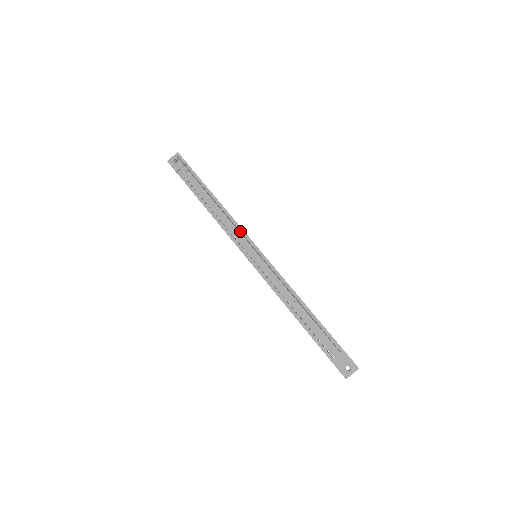
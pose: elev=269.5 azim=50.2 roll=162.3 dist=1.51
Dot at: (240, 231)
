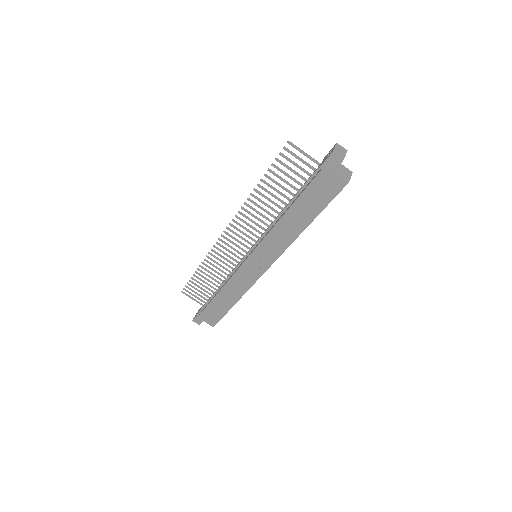
Dot at: (222, 246)
